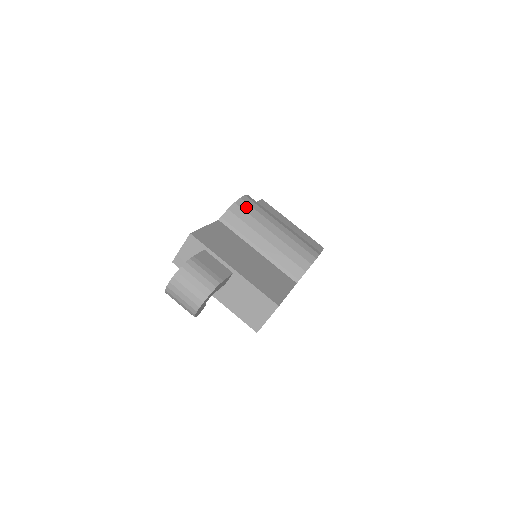
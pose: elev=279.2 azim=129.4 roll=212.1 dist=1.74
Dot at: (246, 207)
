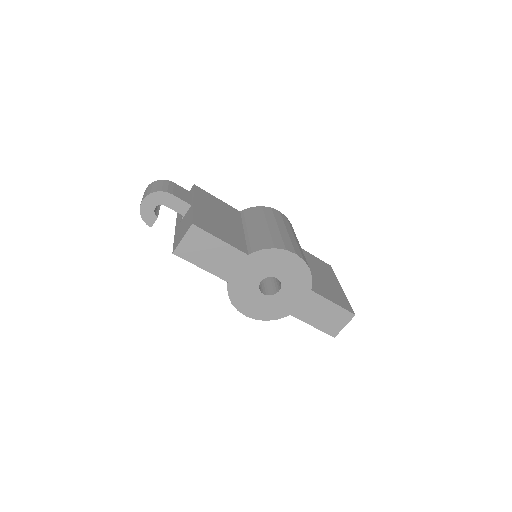
Dot at: (268, 211)
